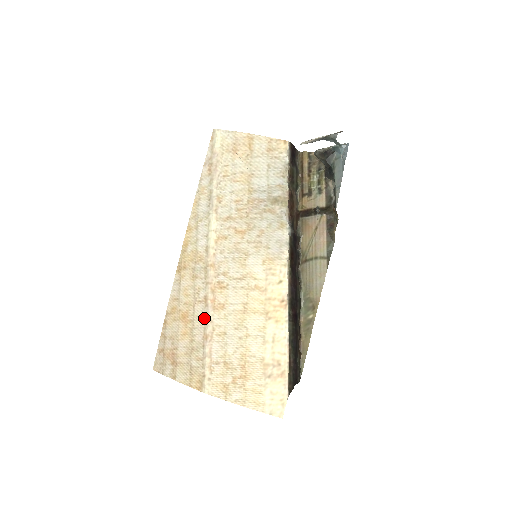
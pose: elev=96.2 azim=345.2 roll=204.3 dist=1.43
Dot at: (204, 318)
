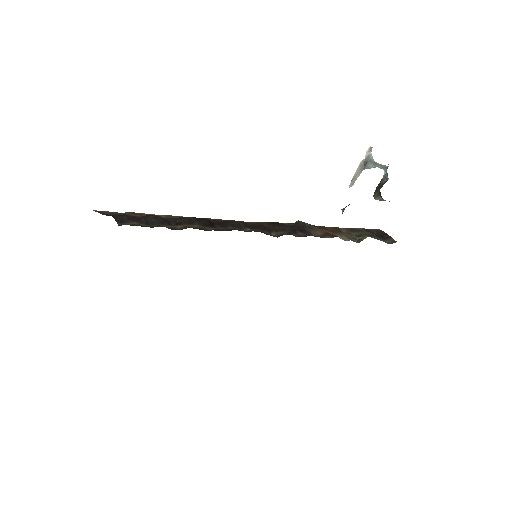
Dot at: occluded
